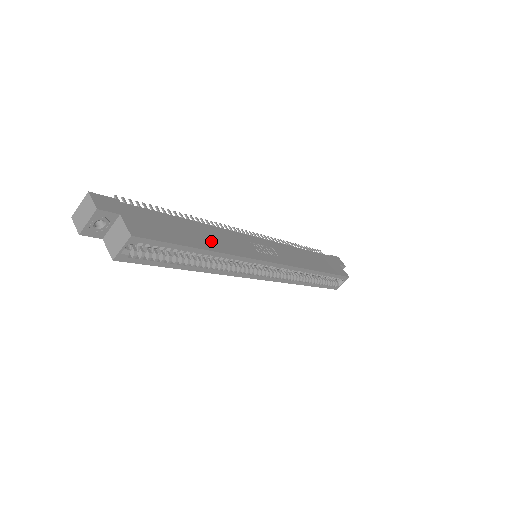
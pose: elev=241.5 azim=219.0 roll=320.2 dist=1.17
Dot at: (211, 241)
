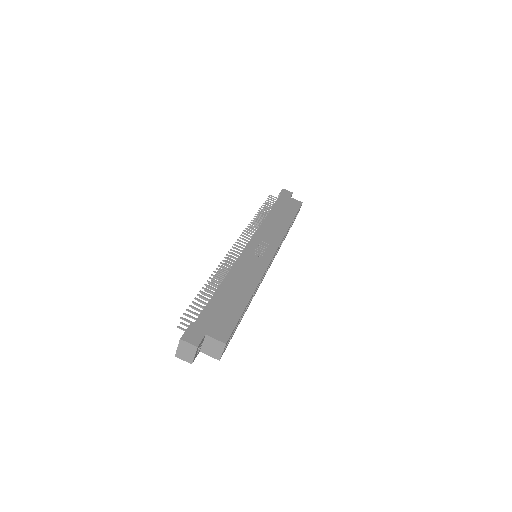
Dot at: (243, 287)
